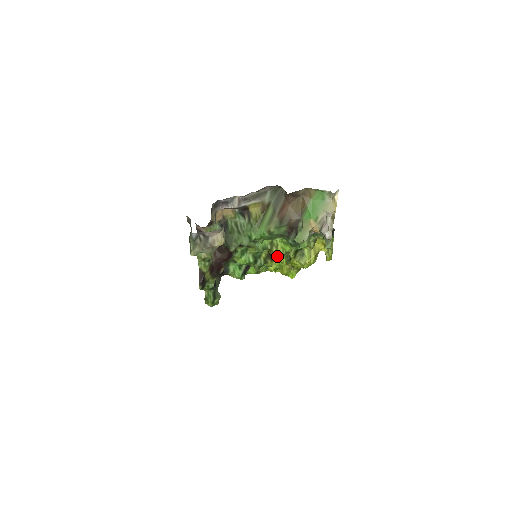
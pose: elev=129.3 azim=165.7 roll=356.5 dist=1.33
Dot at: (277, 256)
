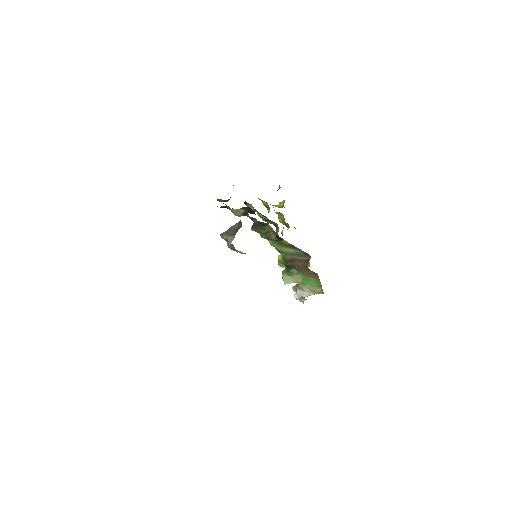
Dot at: occluded
